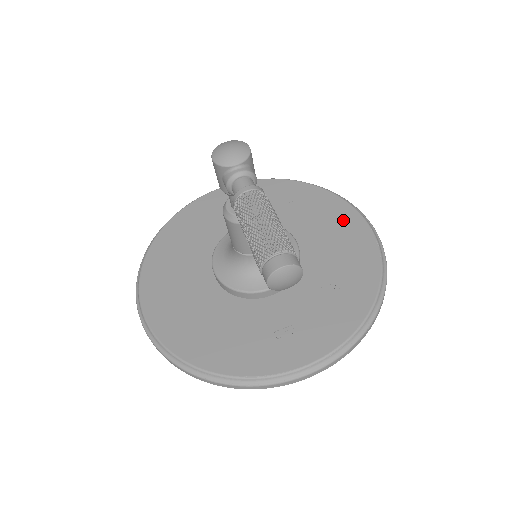
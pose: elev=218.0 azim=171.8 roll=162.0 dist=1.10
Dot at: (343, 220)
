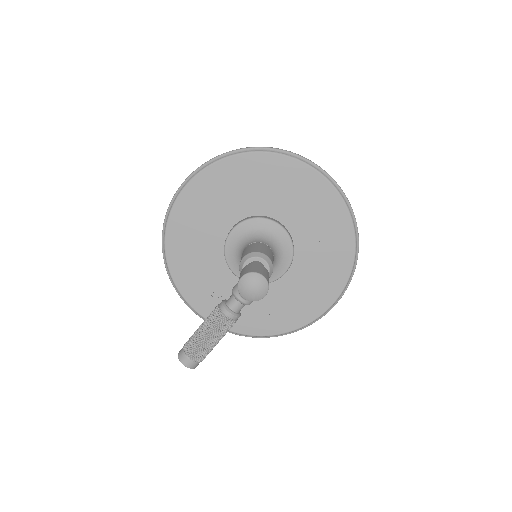
Dot at: (326, 289)
